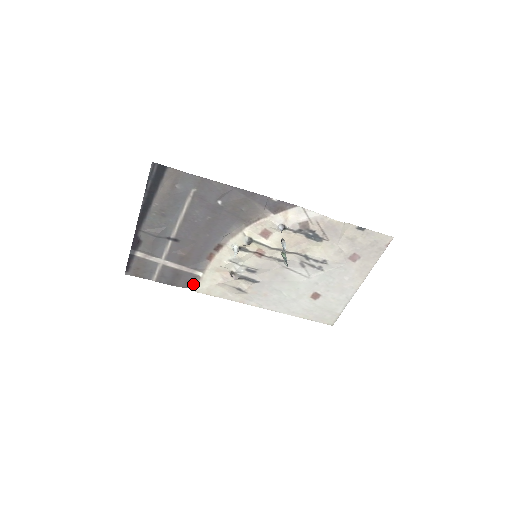
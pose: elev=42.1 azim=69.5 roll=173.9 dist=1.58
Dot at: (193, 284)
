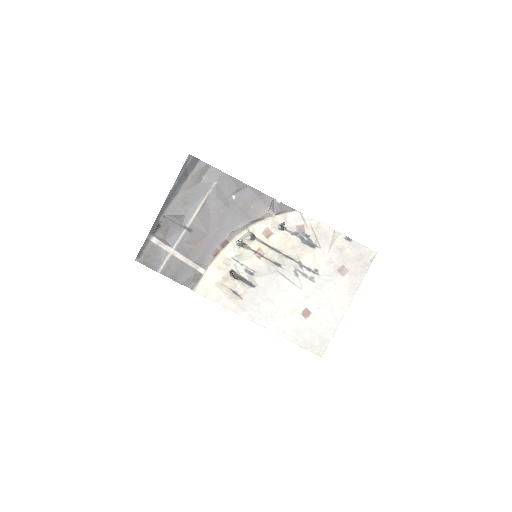
Dot at: (194, 283)
